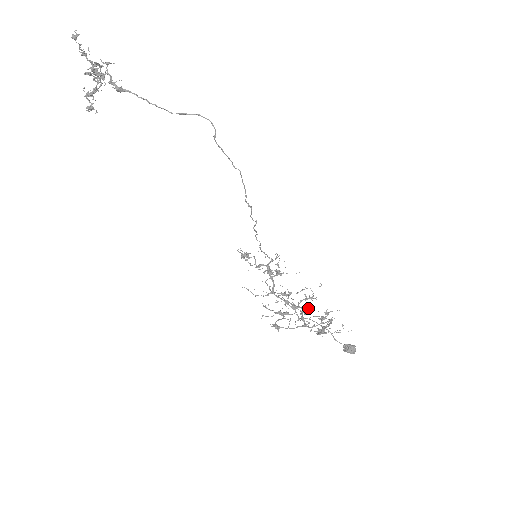
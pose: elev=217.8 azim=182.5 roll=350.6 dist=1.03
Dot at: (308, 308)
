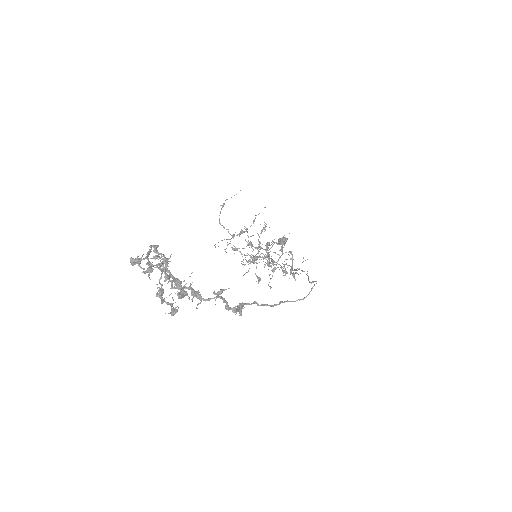
Dot at: (268, 243)
